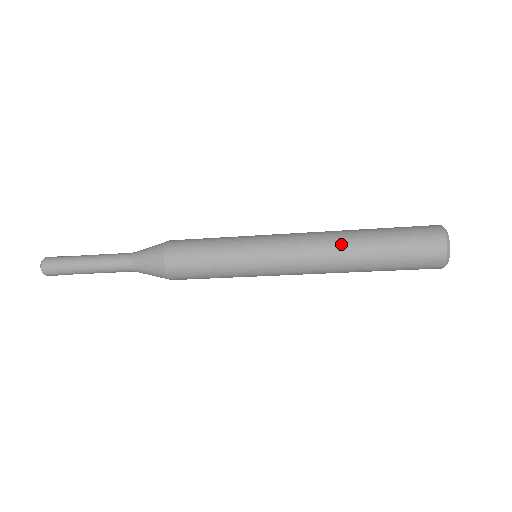
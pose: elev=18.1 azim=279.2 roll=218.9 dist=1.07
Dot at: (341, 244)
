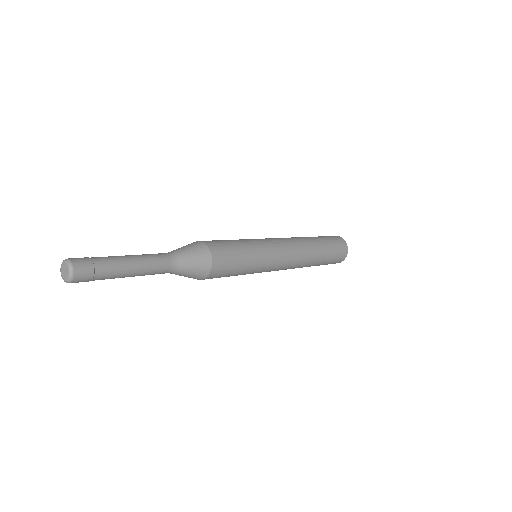
Dot at: (309, 262)
